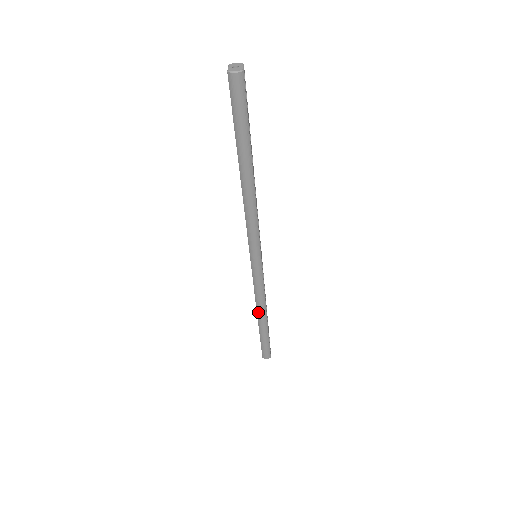
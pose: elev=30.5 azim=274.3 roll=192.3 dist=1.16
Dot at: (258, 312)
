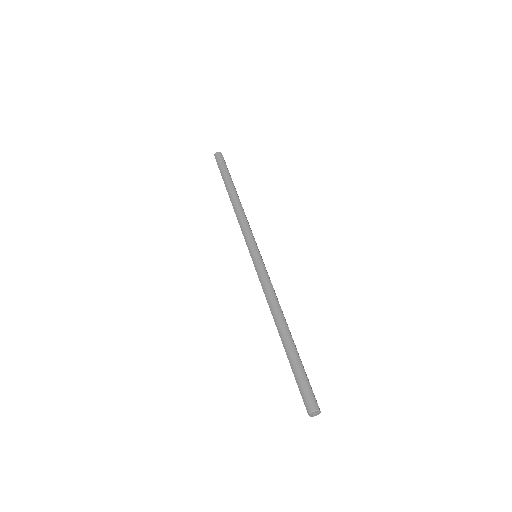
Dot at: (274, 317)
